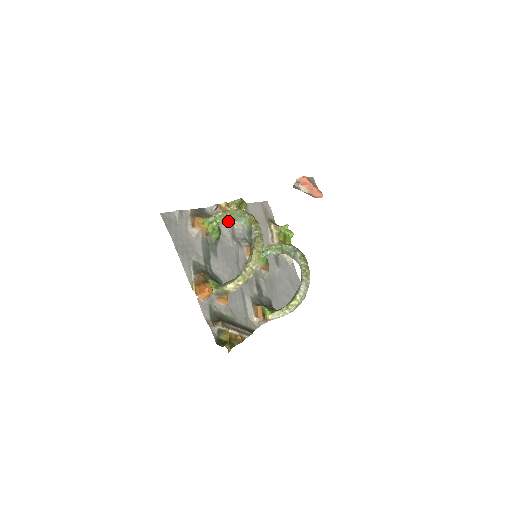
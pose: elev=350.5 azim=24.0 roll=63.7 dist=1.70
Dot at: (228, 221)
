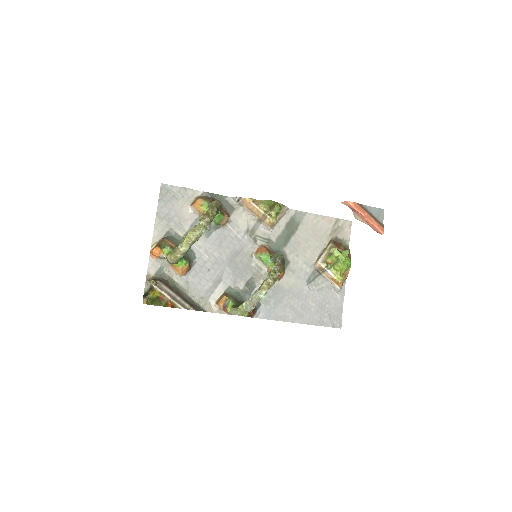
Dot at: (253, 217)
